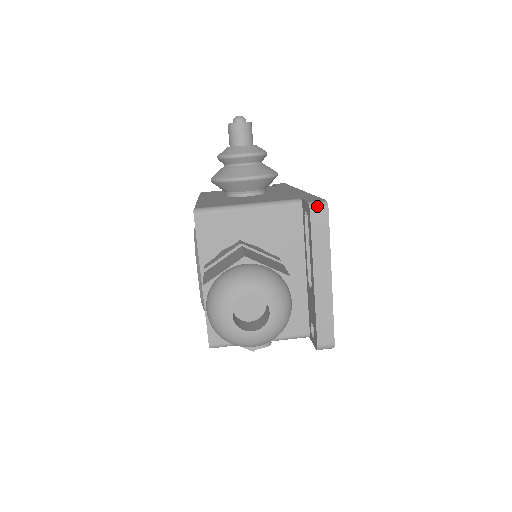
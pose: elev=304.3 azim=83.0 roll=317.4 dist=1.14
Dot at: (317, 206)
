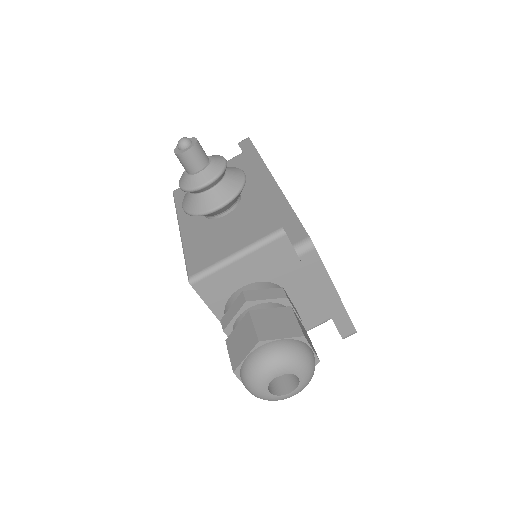
Dot at: (303, 249)
